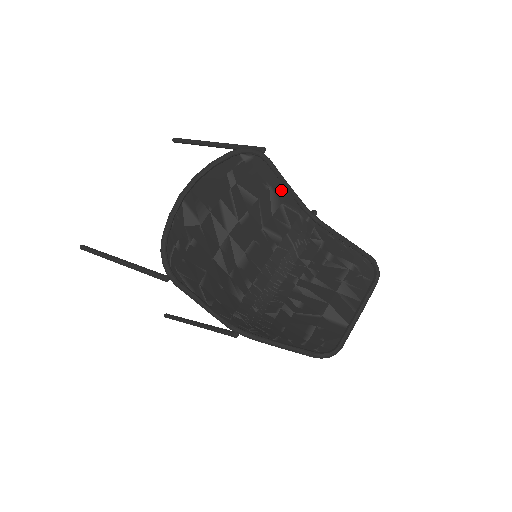
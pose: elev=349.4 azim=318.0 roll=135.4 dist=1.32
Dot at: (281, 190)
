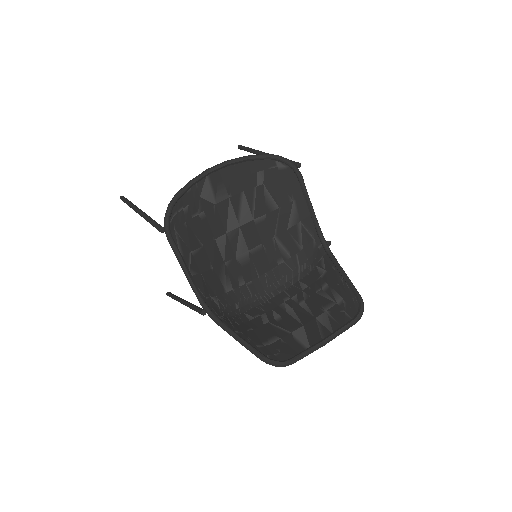
Dot at: (303, 208)
